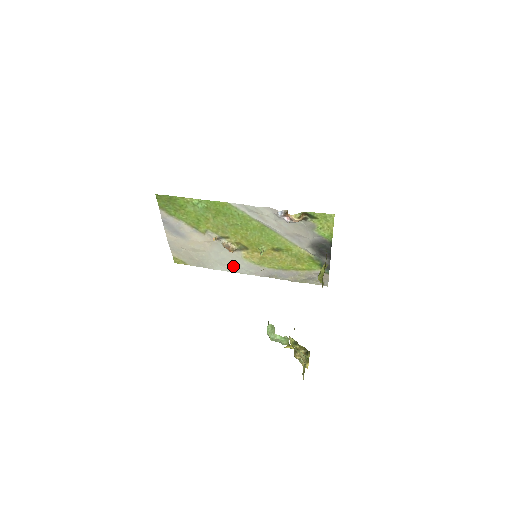
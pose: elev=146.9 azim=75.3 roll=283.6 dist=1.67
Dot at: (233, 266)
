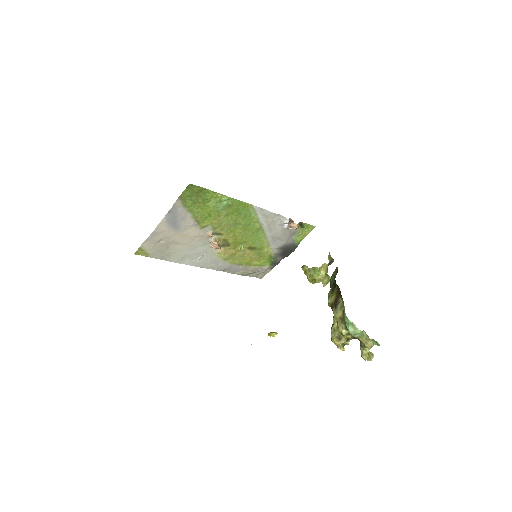
Dot at: (199, 260)
